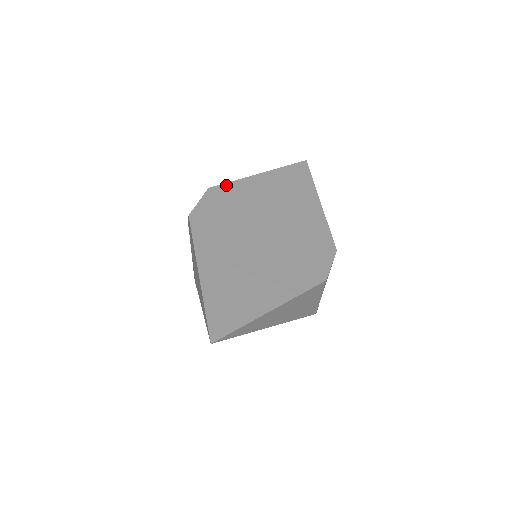
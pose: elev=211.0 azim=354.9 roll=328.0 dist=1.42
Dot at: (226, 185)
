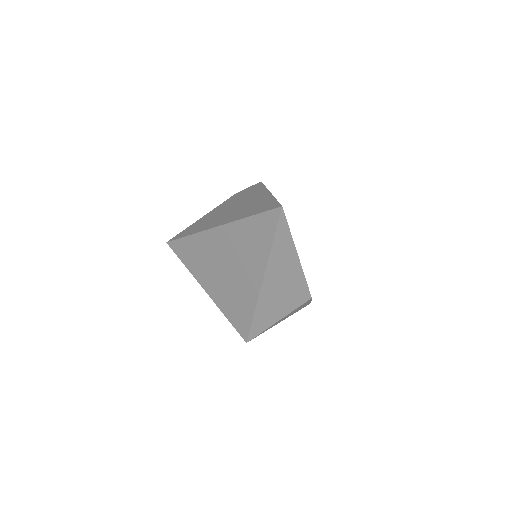
Dot at: occluded
